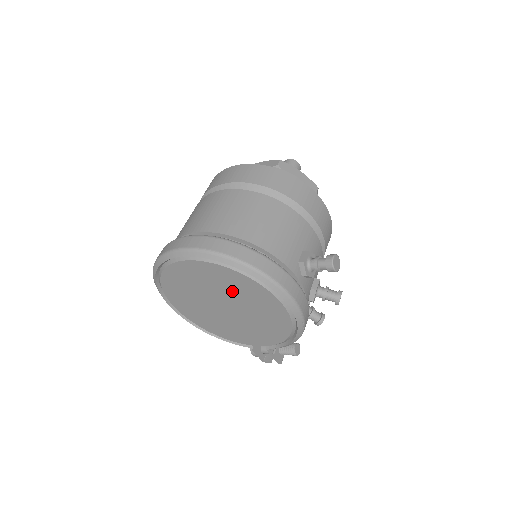
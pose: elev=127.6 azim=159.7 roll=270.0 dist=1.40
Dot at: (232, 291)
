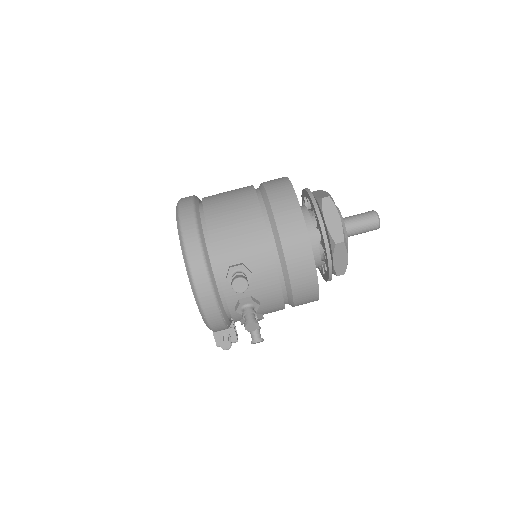
Dot at: occluded
